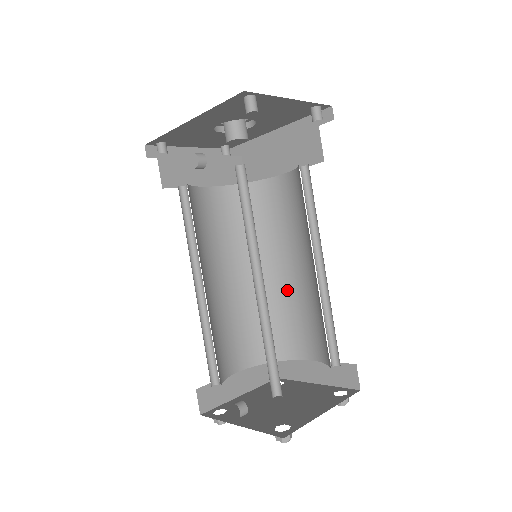
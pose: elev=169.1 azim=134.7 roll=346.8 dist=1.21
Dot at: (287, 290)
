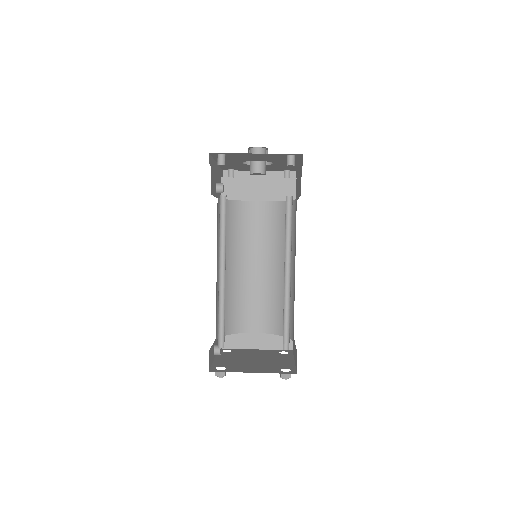
Dot at: (292, 286)
